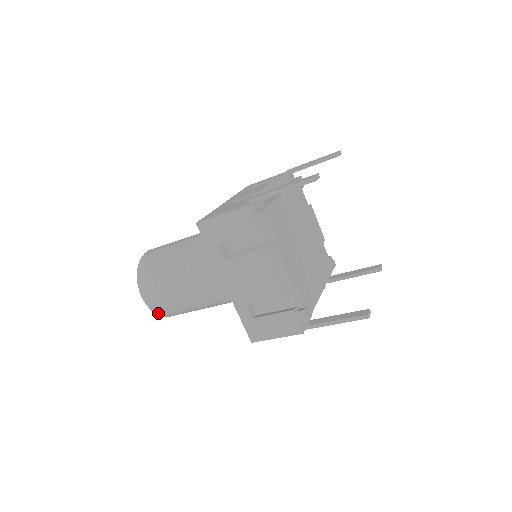
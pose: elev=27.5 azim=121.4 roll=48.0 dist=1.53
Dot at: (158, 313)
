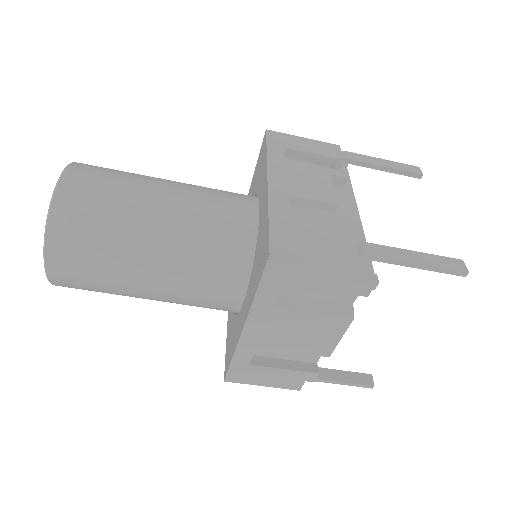
Dot at: (58, 285)
